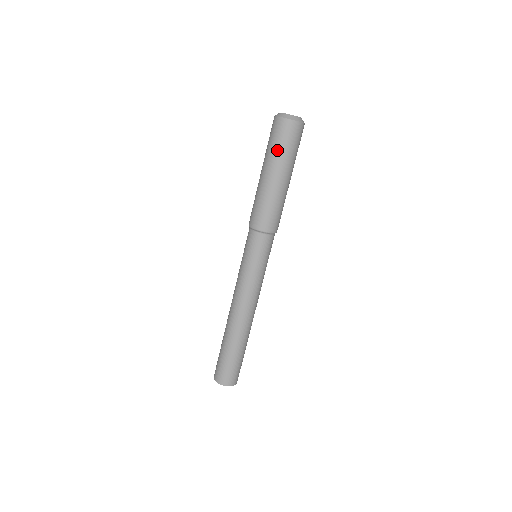
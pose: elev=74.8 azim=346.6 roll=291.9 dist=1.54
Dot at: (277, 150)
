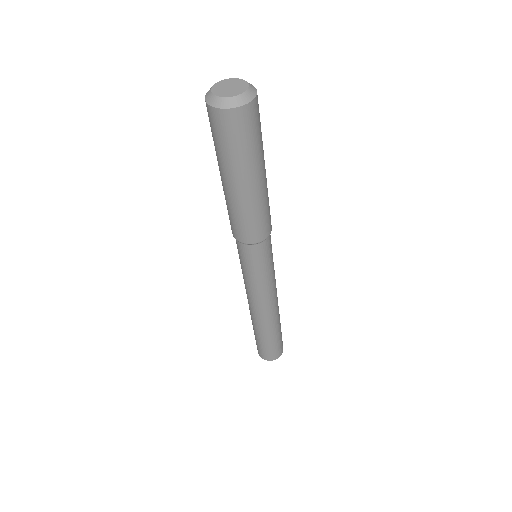
Dot at: (228, 154)
